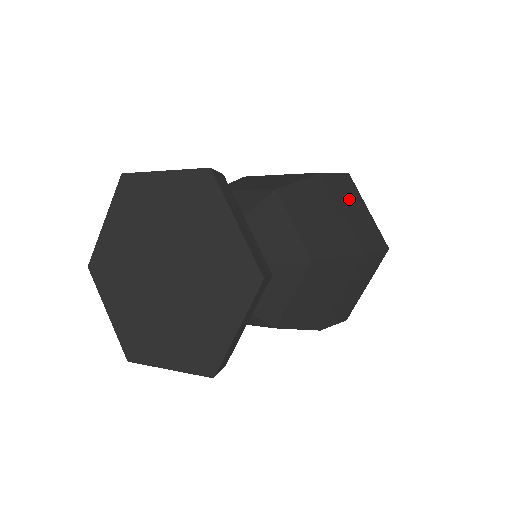
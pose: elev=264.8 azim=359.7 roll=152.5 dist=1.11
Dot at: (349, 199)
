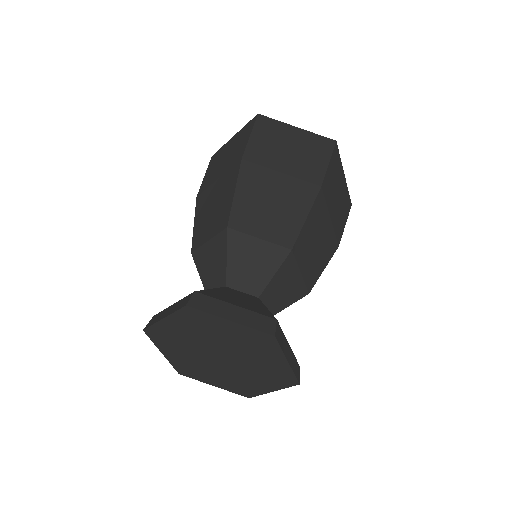
Dot at: (277, 146)
